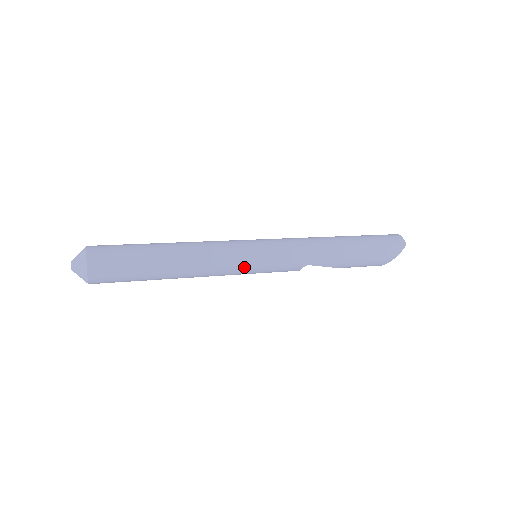
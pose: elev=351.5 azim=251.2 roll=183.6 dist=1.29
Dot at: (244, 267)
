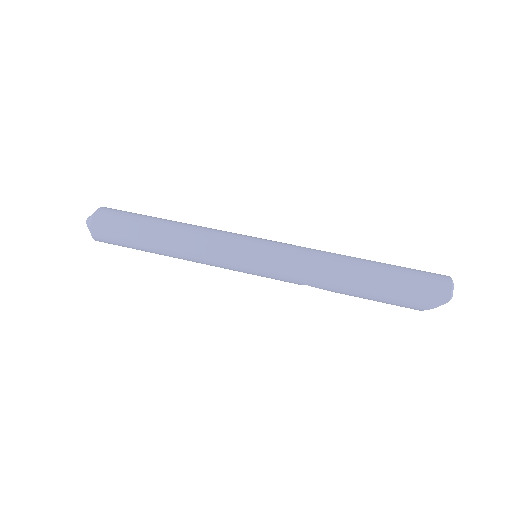
Dot at: (233, 268)
